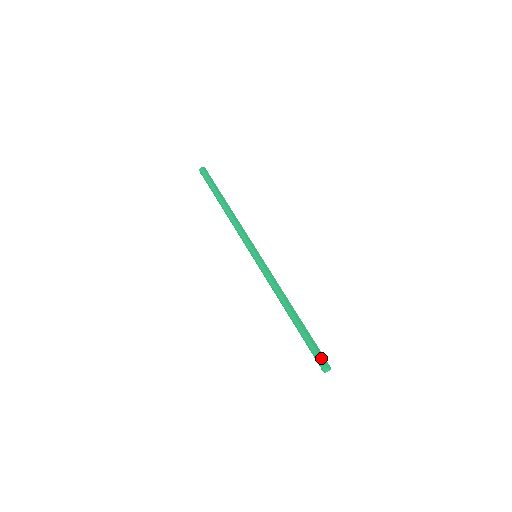
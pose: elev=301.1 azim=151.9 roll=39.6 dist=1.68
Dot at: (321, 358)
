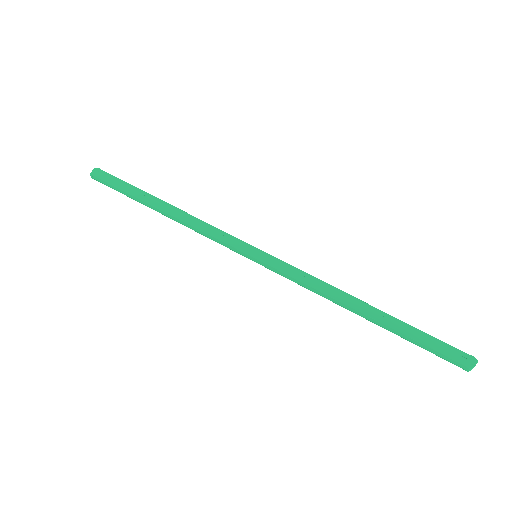
Dot at: (452, 359)
